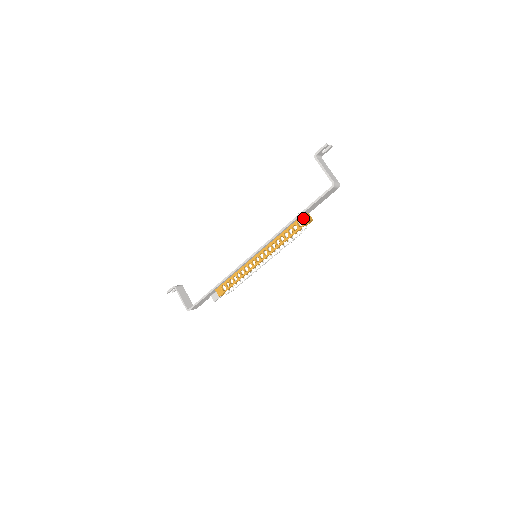
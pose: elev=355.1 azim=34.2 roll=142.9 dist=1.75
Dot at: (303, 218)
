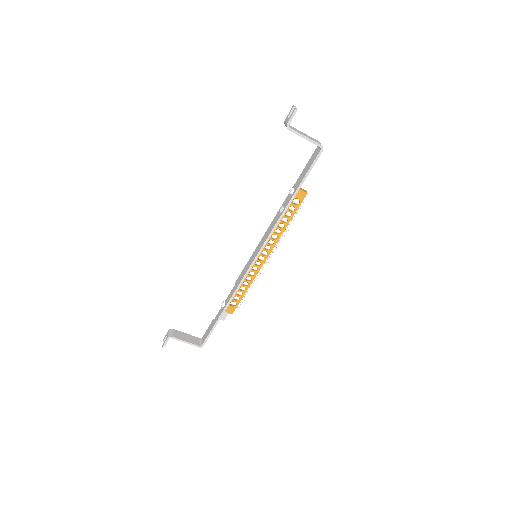
Dot at: (298, 195)
